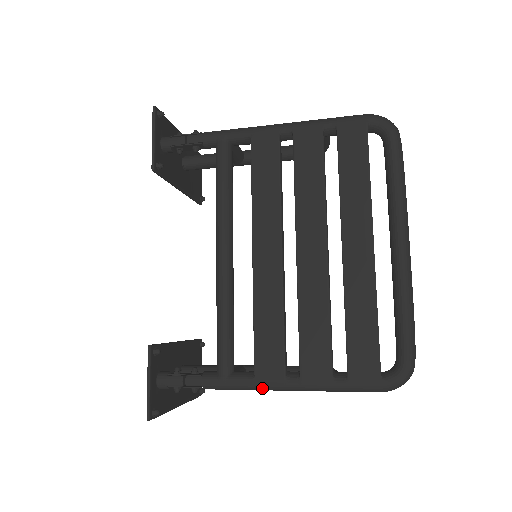
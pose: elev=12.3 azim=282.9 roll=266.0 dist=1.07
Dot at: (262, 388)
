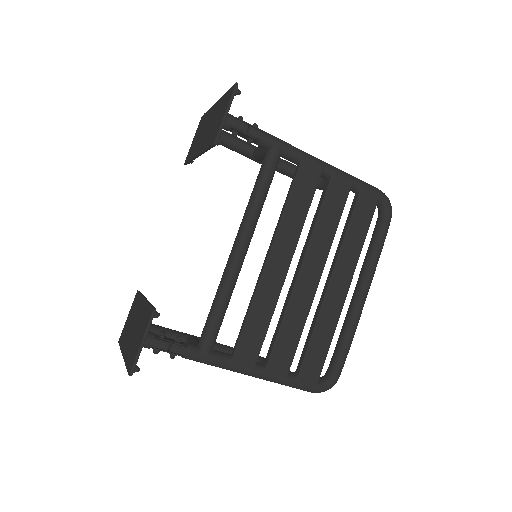
Dot at: (233, 370)
